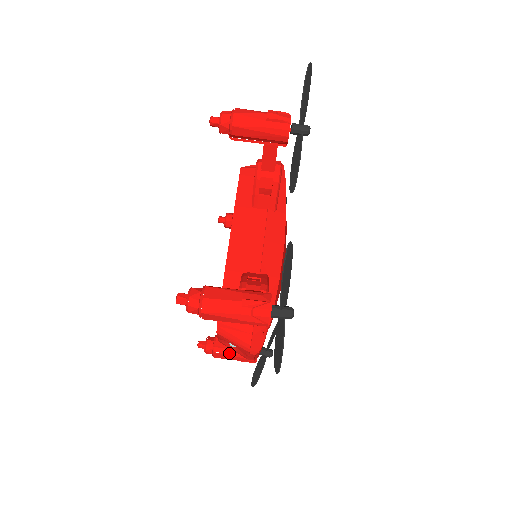
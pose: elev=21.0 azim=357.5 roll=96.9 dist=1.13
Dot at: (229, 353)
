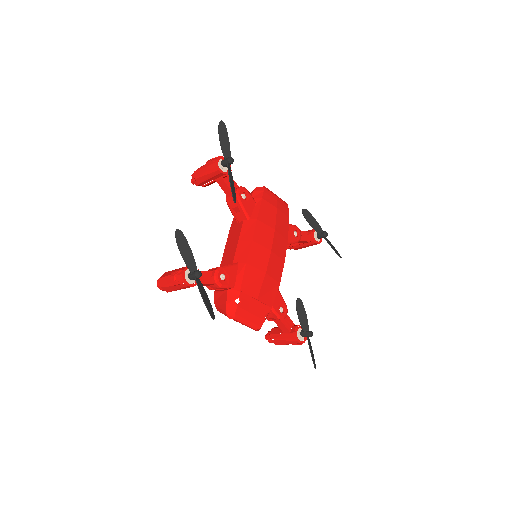
Dot at: (279, 338)
